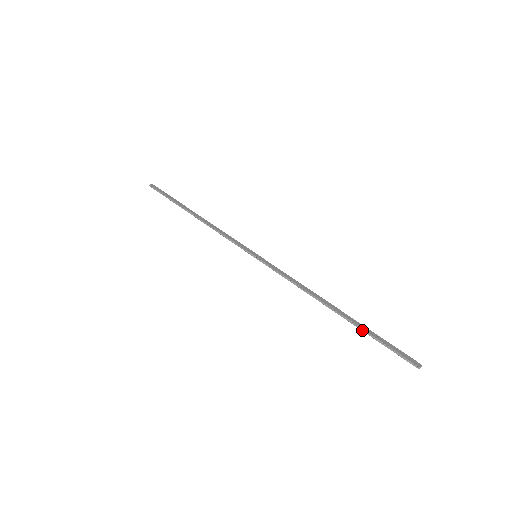
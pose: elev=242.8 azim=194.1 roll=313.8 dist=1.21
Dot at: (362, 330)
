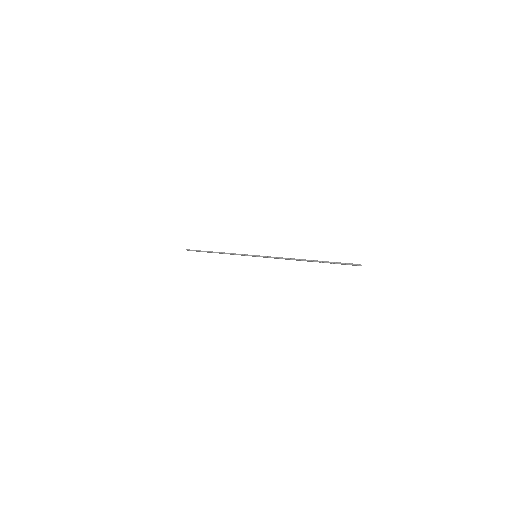
Dot at: (324, 262)
